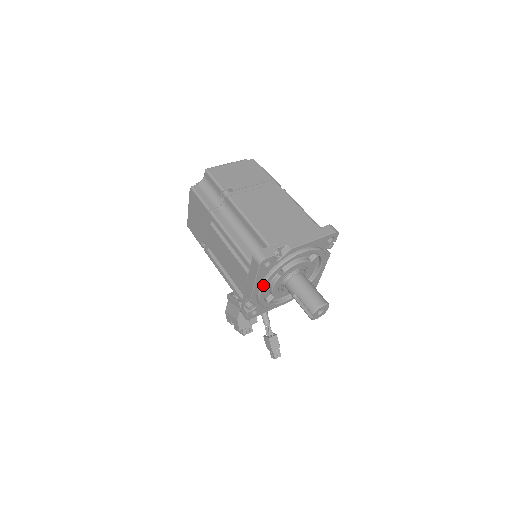
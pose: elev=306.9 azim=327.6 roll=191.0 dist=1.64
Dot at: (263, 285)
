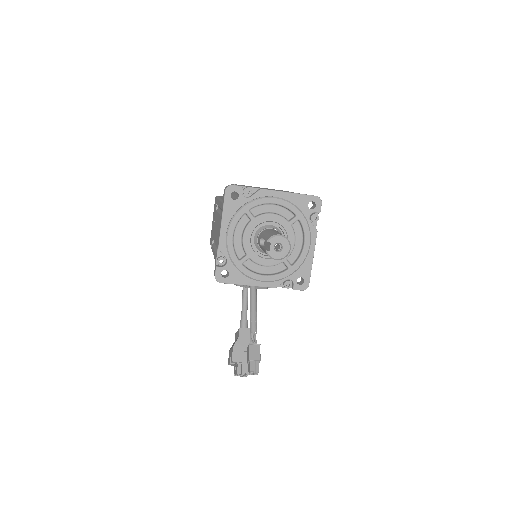
Dot at: (230, 223)
